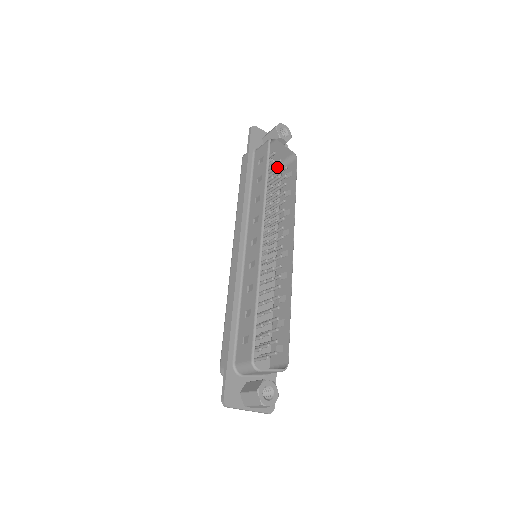
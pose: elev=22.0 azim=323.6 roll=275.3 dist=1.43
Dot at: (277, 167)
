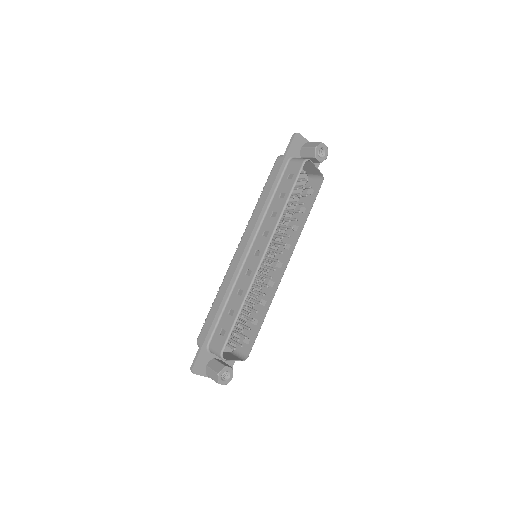
Dot at: (304, 176)
